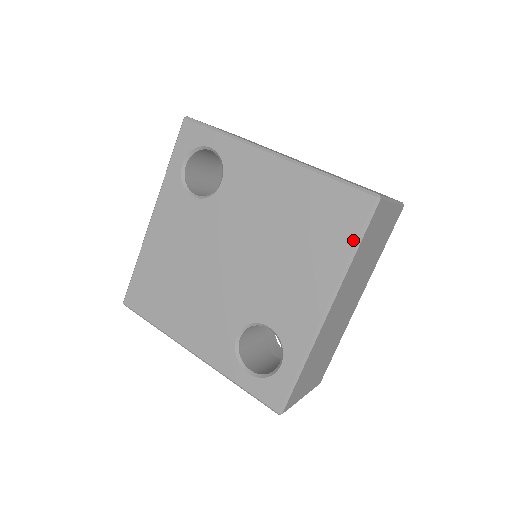
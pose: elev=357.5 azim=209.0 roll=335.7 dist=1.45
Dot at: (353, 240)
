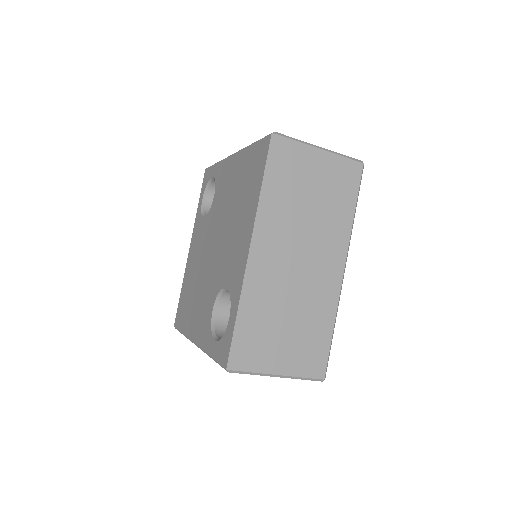
Dot at: (262, 177)
